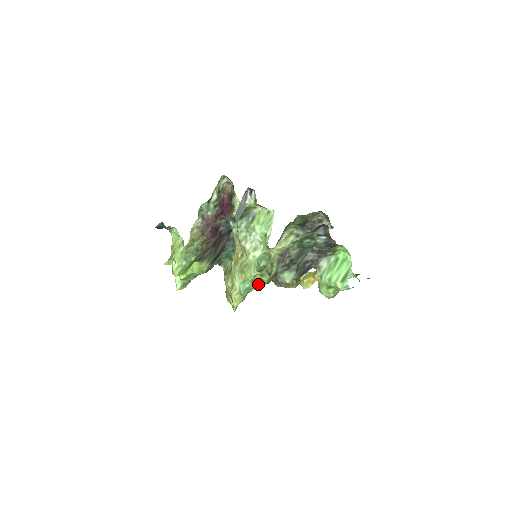
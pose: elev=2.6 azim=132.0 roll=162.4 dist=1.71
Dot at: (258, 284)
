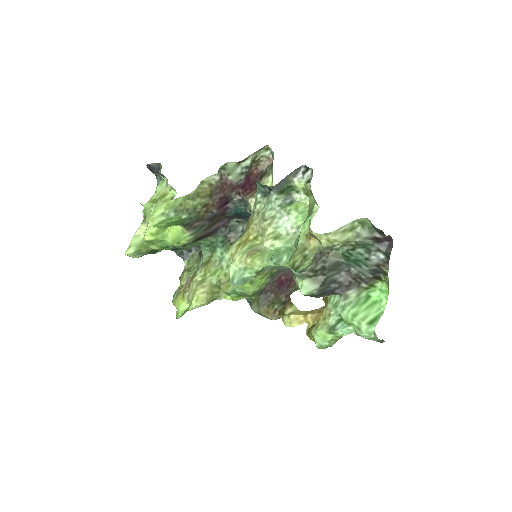
Dot at: (239, 291)
